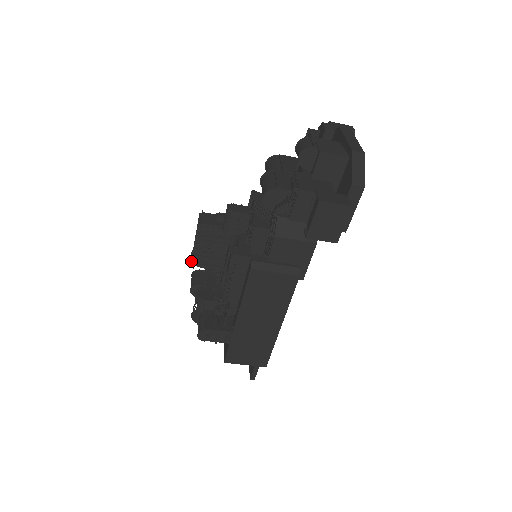
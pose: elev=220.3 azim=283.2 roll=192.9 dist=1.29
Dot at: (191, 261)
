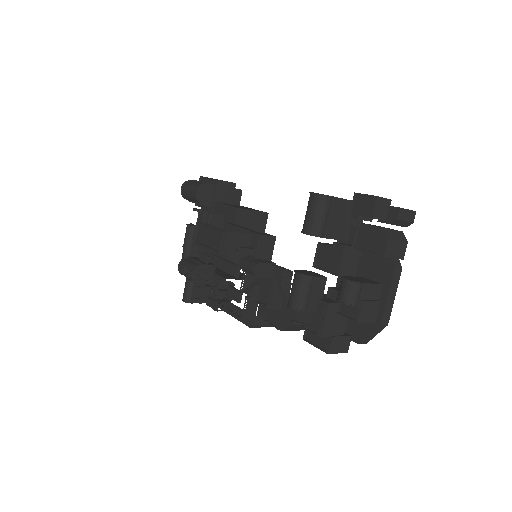
Dot at: (194, 236)
